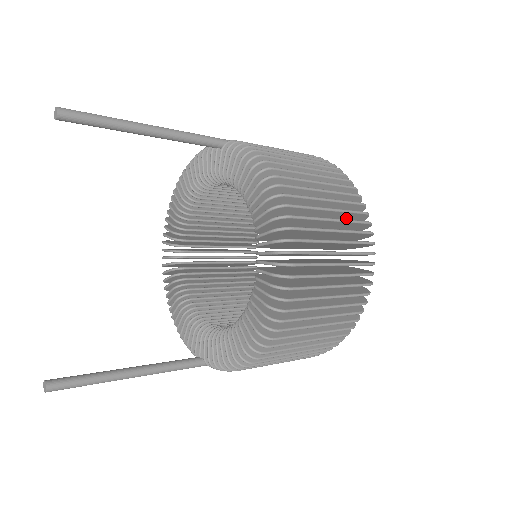
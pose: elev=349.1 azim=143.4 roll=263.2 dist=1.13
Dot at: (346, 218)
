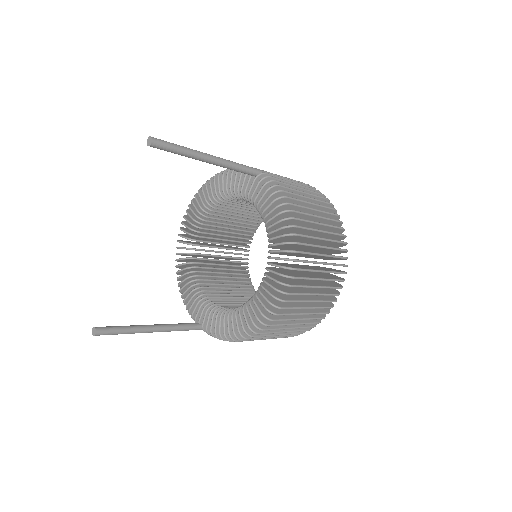
Dot at: (332, 251)
